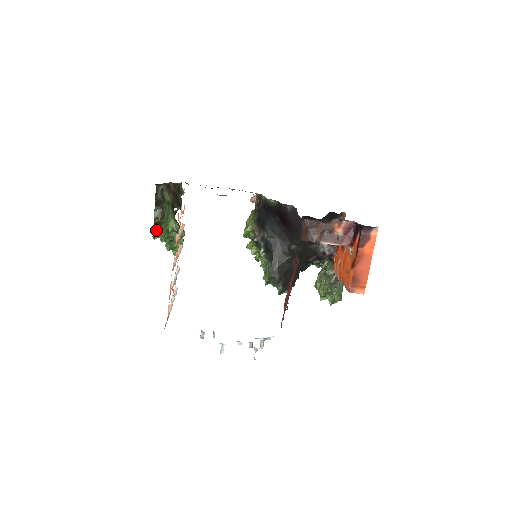
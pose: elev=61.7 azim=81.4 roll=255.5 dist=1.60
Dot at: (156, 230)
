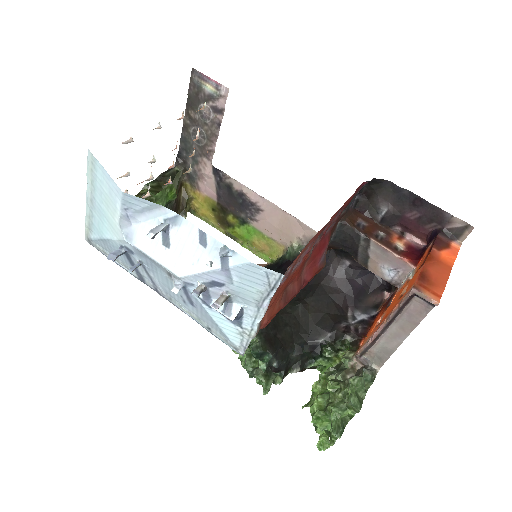
Dot at: occluded
